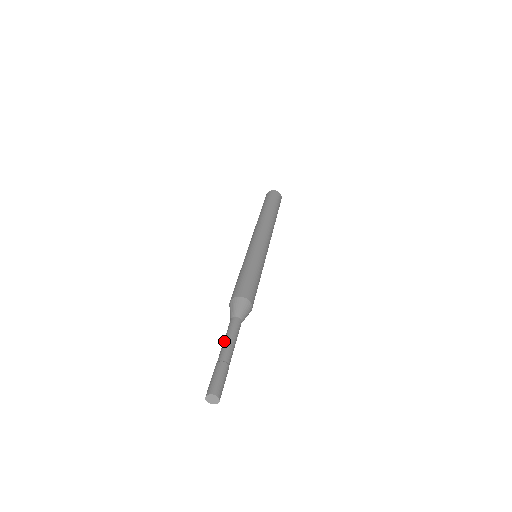
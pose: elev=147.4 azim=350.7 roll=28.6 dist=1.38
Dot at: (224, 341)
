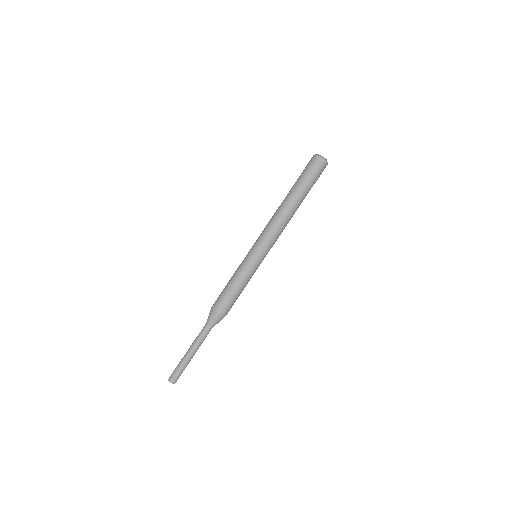
Dot at: (193, 344)
